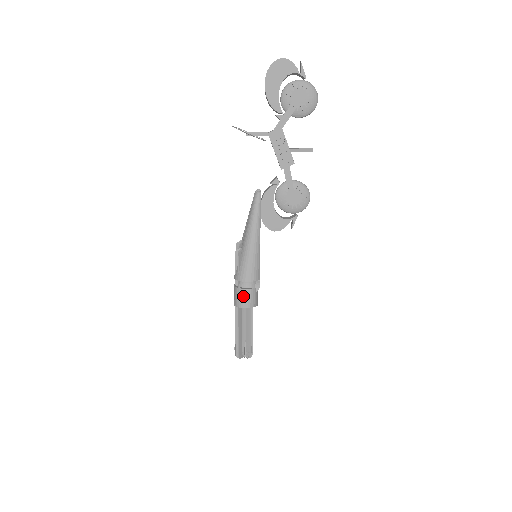
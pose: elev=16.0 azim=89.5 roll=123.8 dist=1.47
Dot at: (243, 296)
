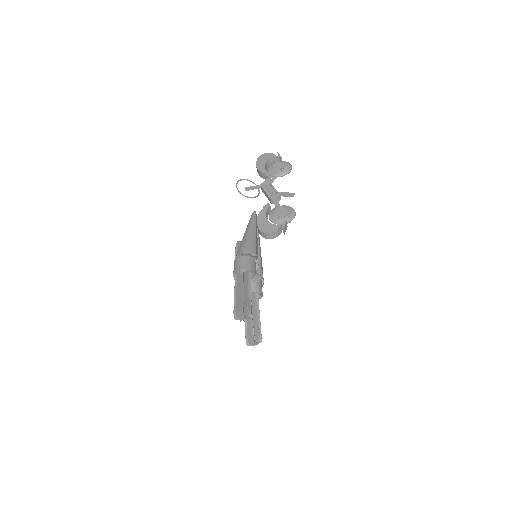
Dot at: (240, 261)
